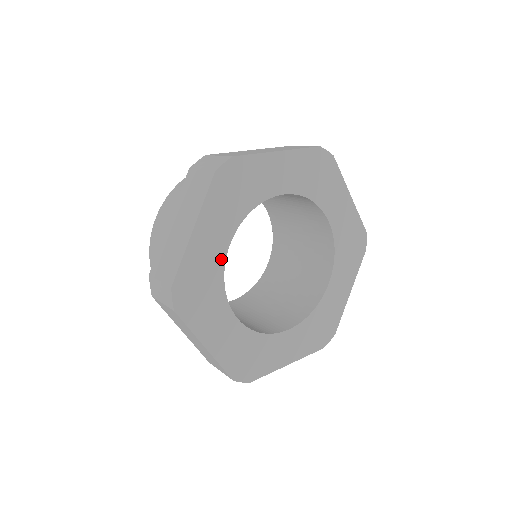
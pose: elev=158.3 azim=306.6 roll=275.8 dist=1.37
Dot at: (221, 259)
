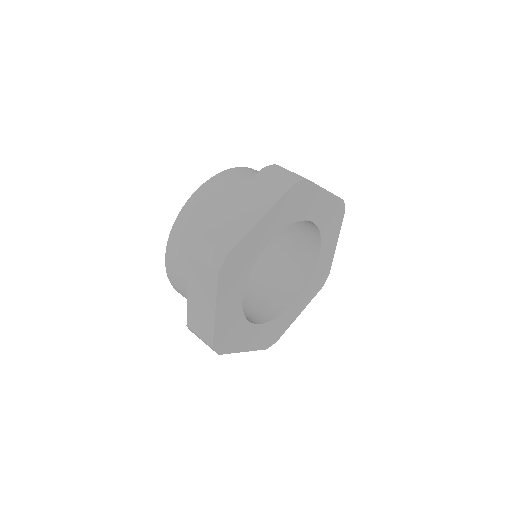
Dot at: (261, 249)
